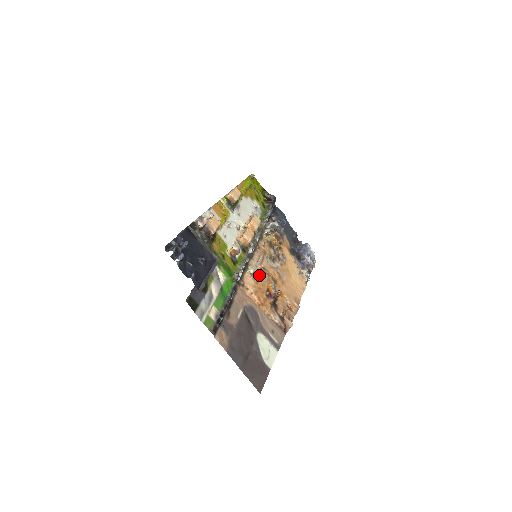
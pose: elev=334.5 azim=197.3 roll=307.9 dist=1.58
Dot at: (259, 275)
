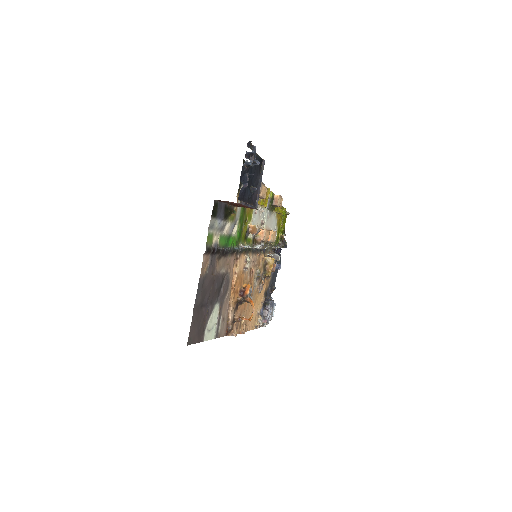
Dot at: occluded
